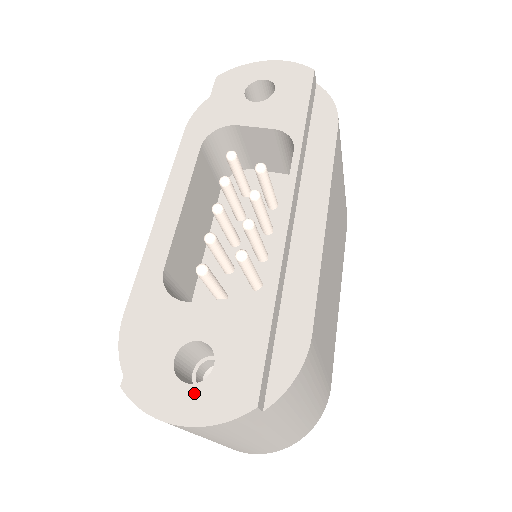
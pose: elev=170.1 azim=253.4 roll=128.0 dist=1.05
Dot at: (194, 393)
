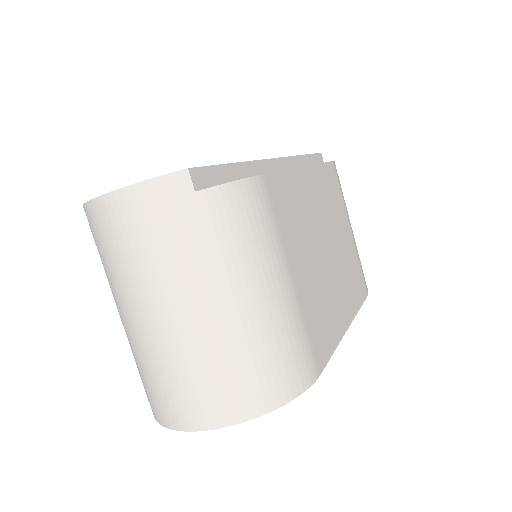
Dot at: occluded
